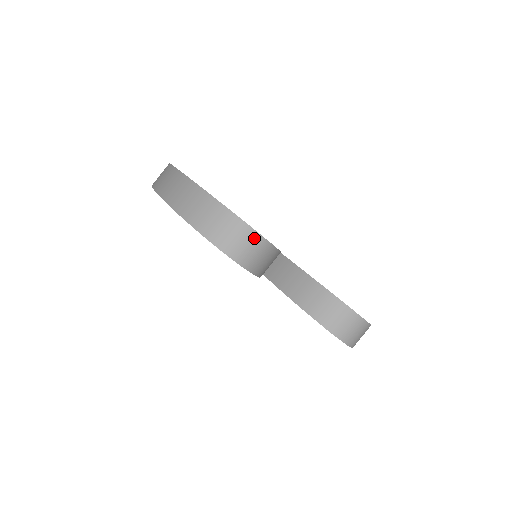
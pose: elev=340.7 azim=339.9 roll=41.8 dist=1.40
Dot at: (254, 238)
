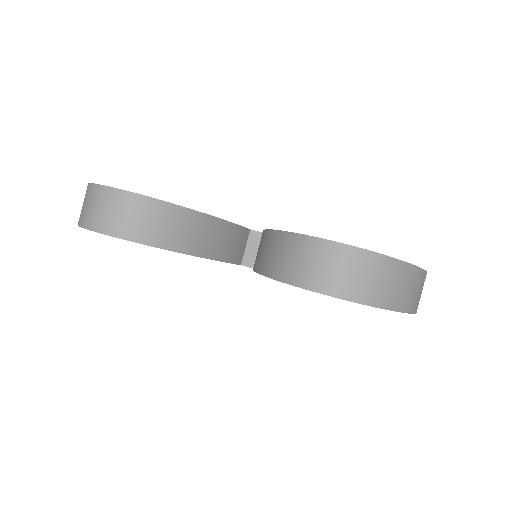
Dot at: (114, 196)
